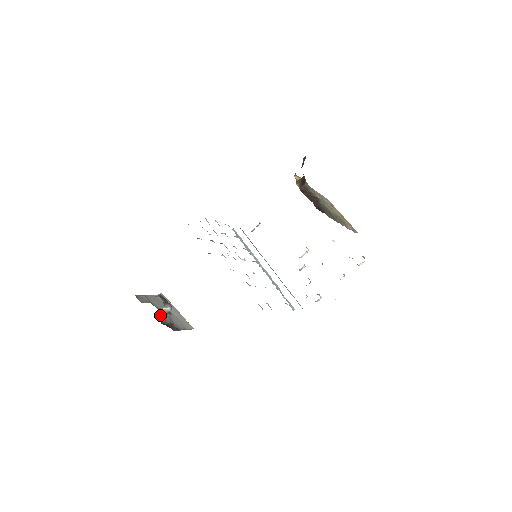
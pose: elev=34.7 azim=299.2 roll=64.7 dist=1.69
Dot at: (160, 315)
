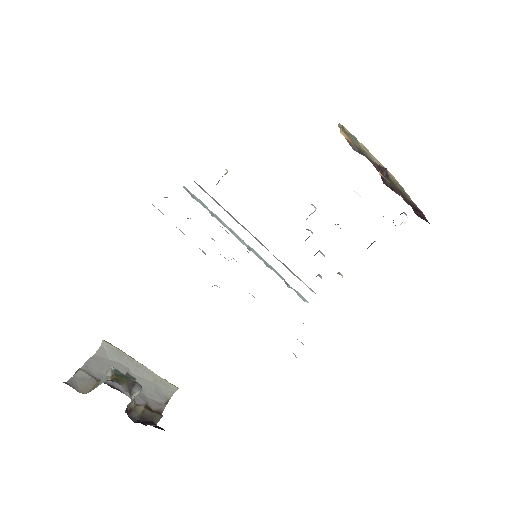
Dot at: (126, 408)
